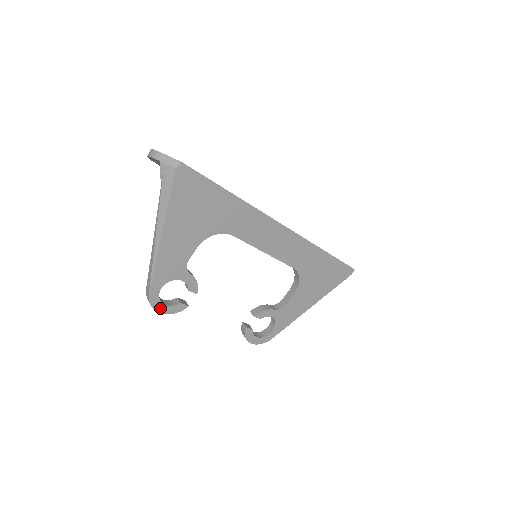
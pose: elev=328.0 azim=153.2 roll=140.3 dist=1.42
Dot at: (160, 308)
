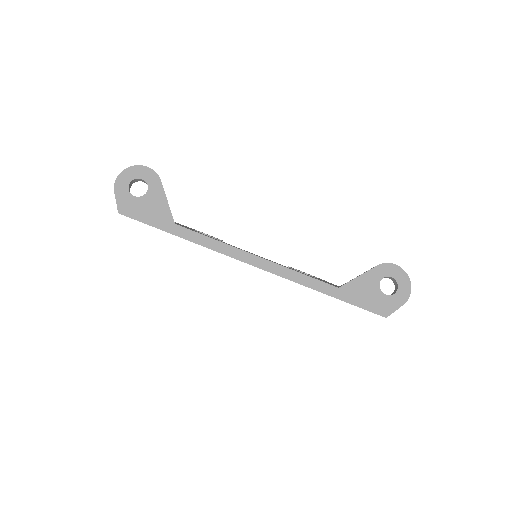
Dot at: occluded
